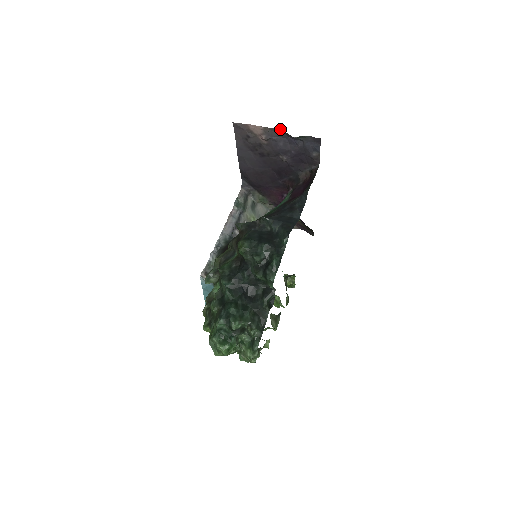
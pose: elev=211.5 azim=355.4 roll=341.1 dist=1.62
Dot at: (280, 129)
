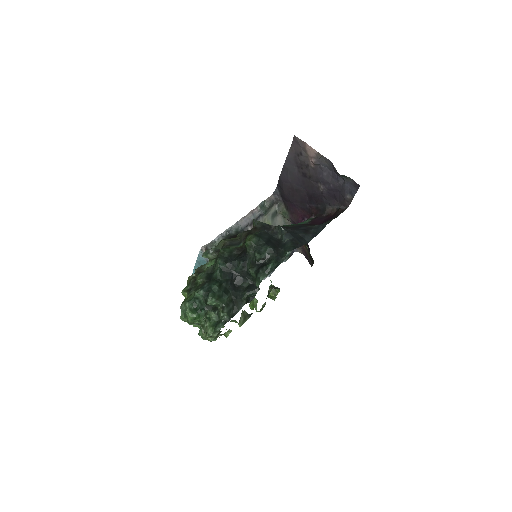
Dot at: occluded
